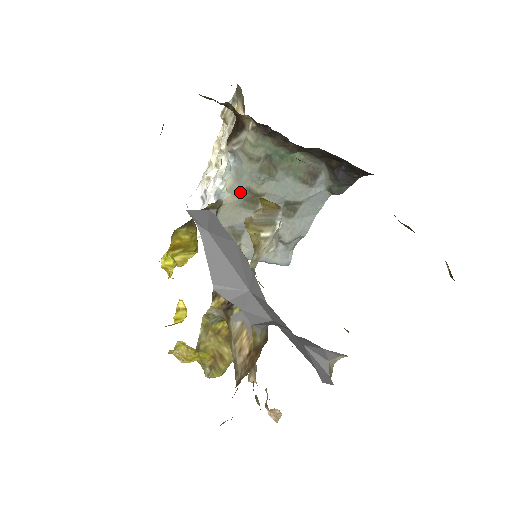
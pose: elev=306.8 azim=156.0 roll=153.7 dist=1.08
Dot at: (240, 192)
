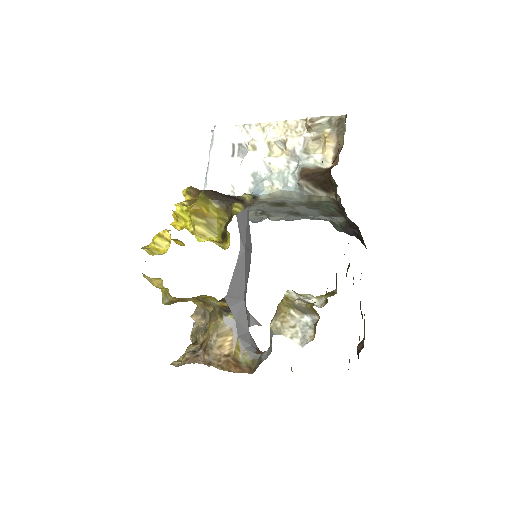
Dot at: (277, 200)
